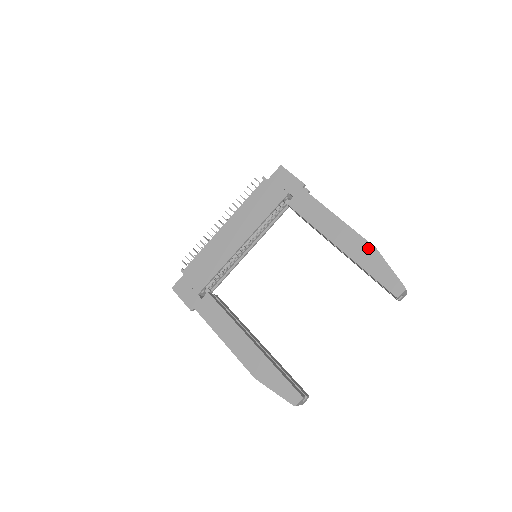
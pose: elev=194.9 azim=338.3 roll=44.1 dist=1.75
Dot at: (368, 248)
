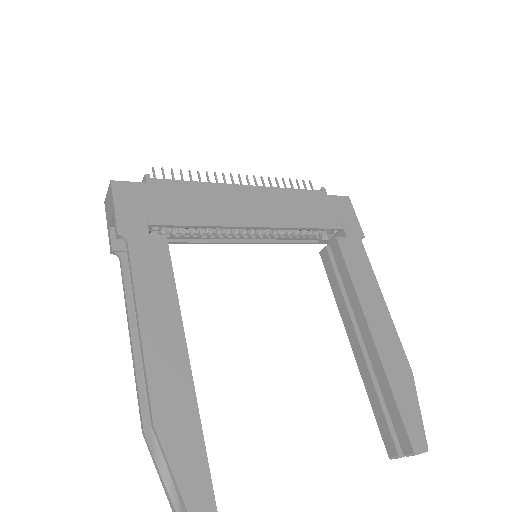
Dot at: (404, 365)
